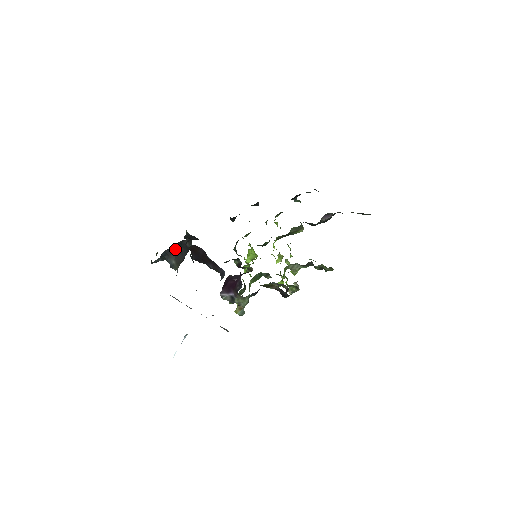
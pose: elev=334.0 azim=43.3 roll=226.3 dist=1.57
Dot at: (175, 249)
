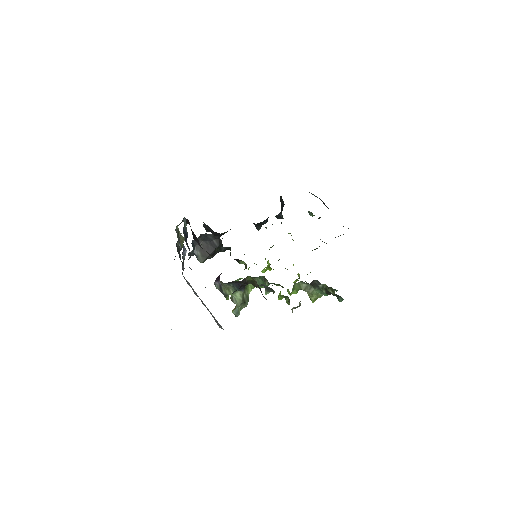
Dot at: (201, 241)
